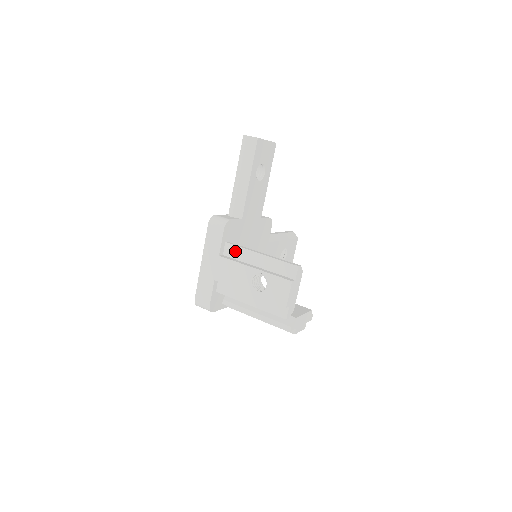
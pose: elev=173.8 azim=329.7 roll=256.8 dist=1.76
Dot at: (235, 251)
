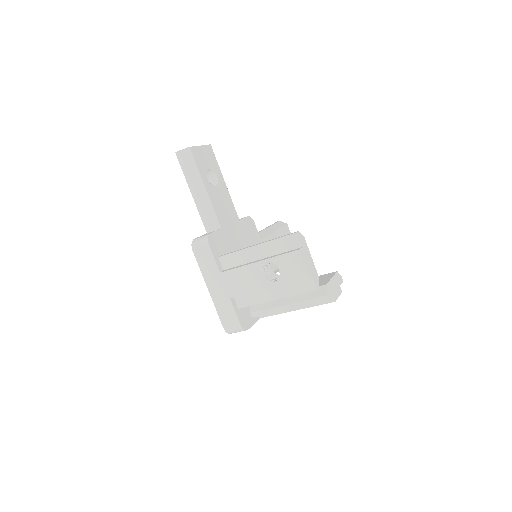
Dot at: (232, 259)
